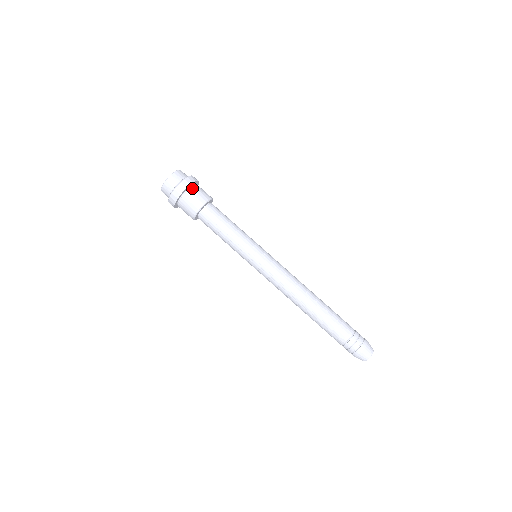
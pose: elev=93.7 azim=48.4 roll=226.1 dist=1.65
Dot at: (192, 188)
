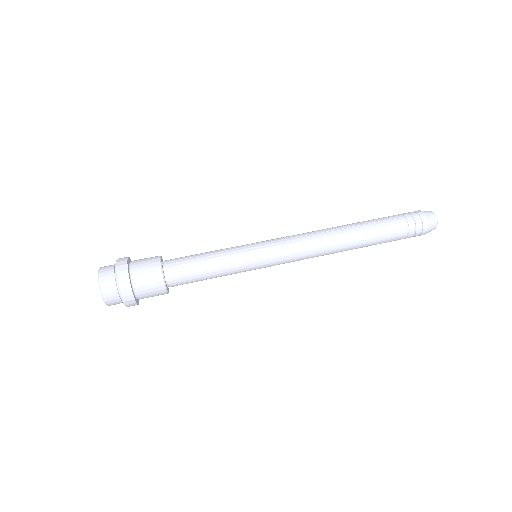
Dot at: occluded
